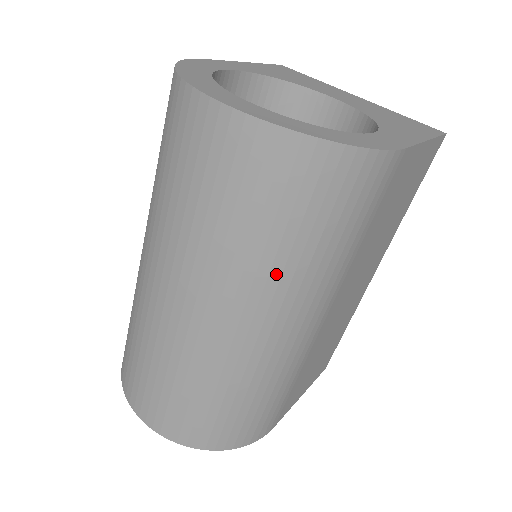
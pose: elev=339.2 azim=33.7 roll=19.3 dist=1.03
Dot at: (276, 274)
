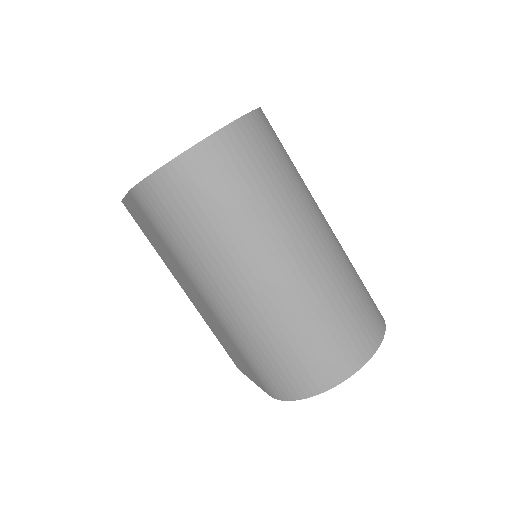
Dot at: (301, 188)
